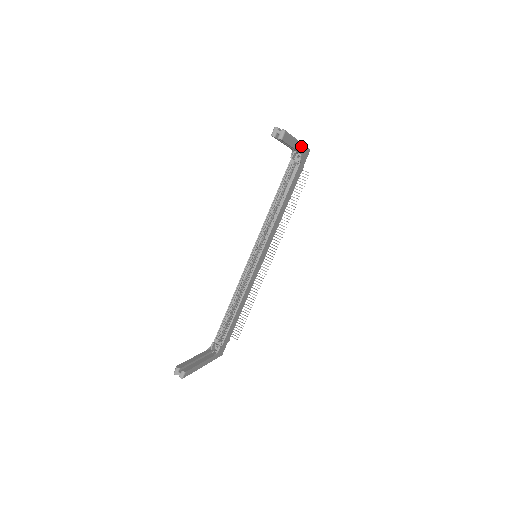
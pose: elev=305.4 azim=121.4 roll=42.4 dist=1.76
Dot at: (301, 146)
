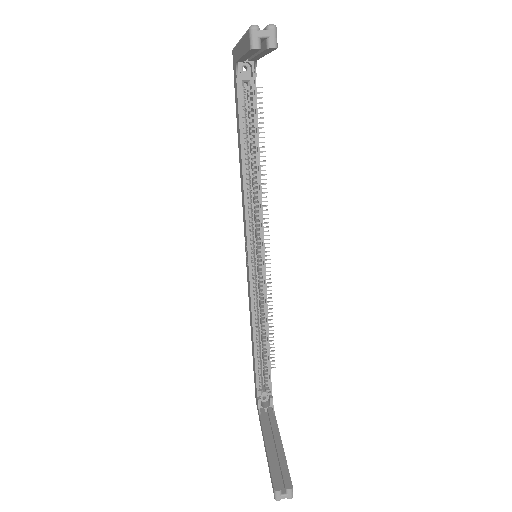
Dot at: occluded
